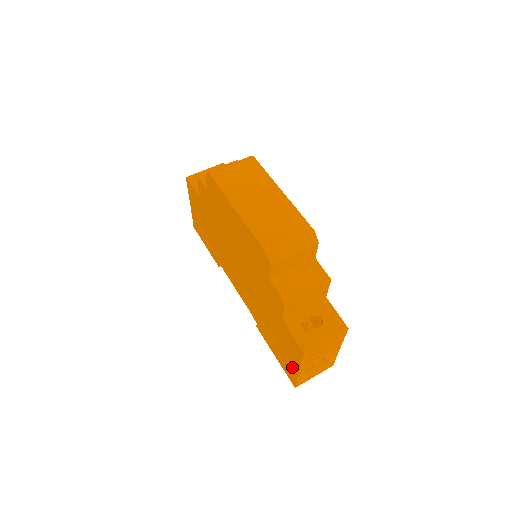
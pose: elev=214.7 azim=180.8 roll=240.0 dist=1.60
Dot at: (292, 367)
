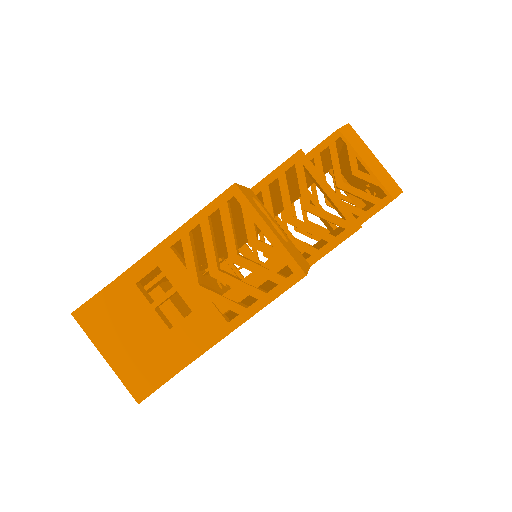
Dot at: occluded
